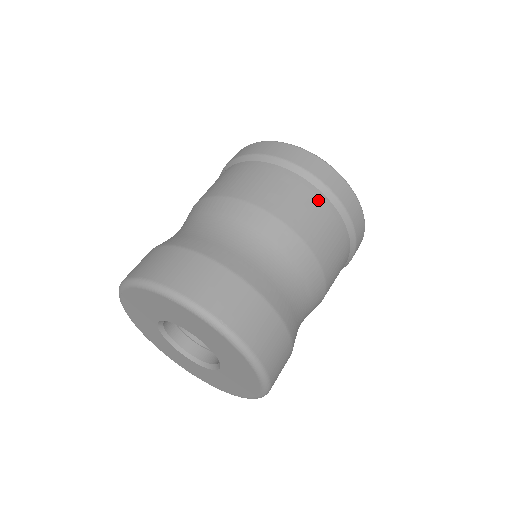
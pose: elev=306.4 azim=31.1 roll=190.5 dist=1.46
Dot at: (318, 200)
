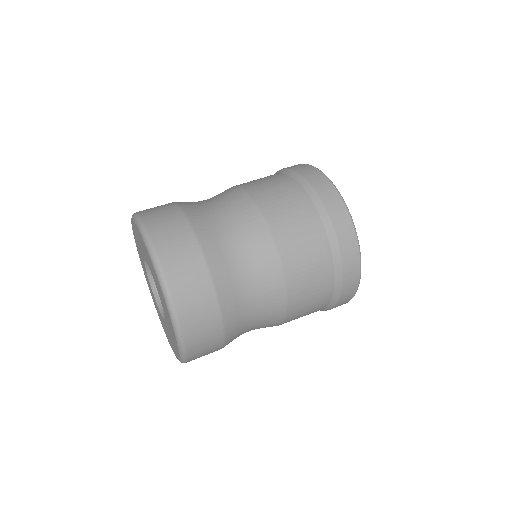
Dot at: (326, 288)
